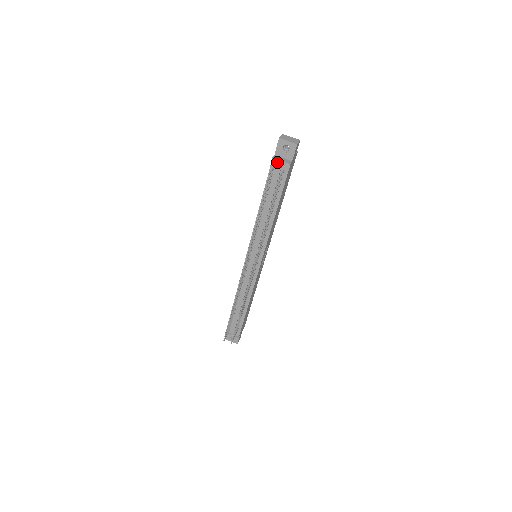
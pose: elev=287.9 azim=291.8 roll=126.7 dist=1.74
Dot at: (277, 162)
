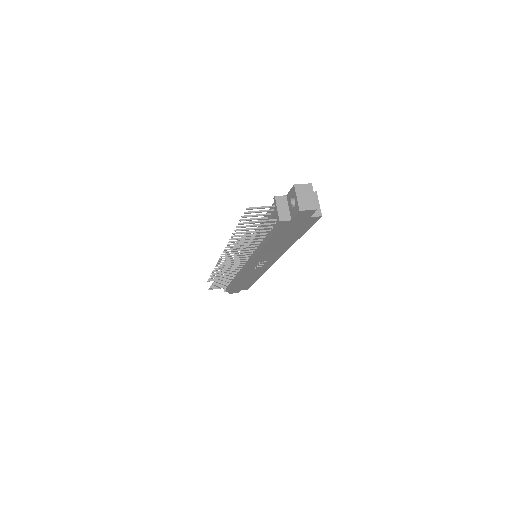
Dot at: (275, 205)
